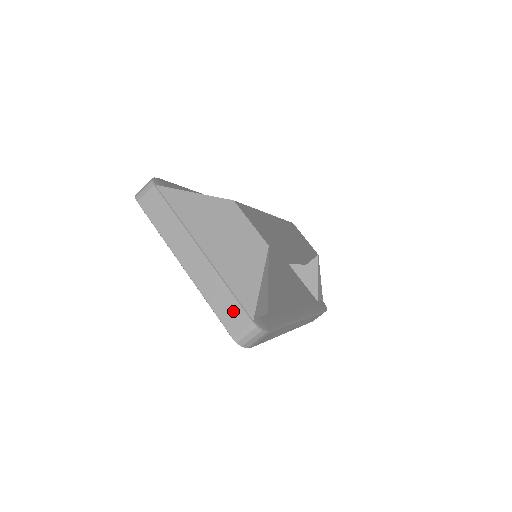
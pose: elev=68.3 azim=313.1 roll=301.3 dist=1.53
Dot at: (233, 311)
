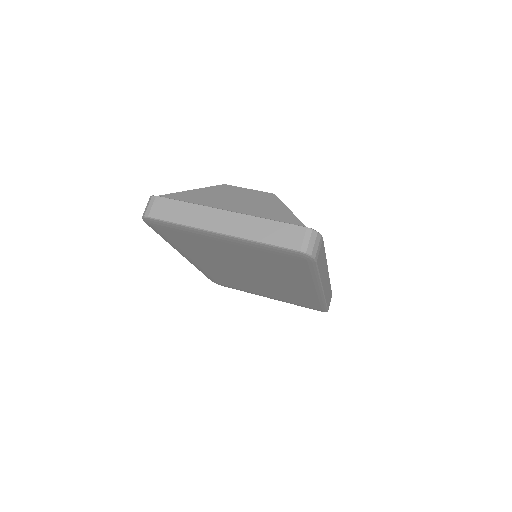
Dot at: (286, 232)
